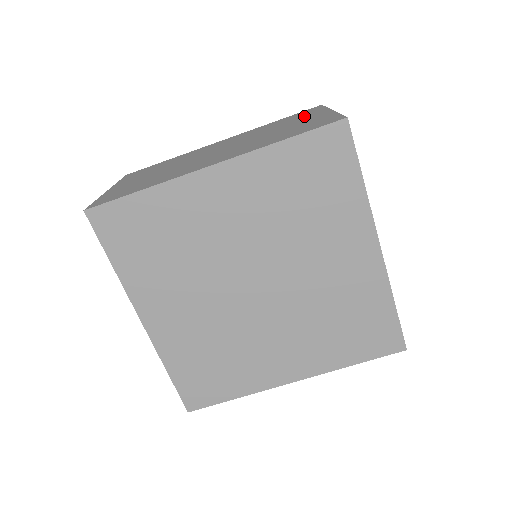
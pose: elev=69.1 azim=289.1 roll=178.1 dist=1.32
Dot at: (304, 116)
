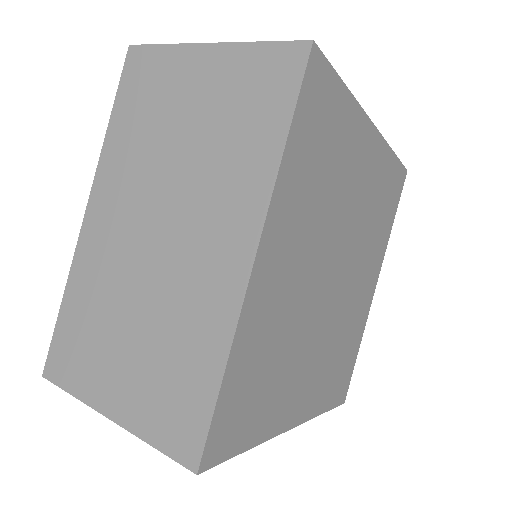
Dot at: (167, 82)
